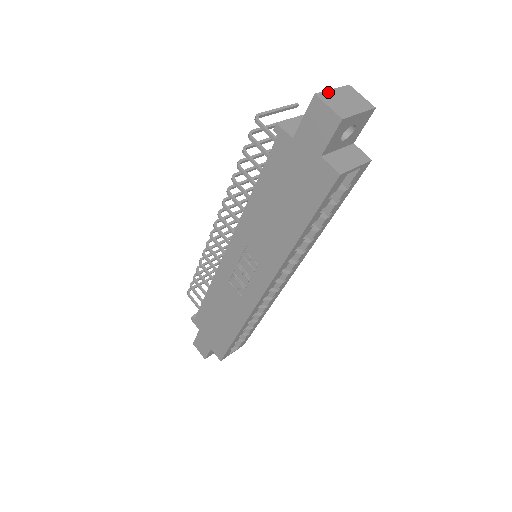
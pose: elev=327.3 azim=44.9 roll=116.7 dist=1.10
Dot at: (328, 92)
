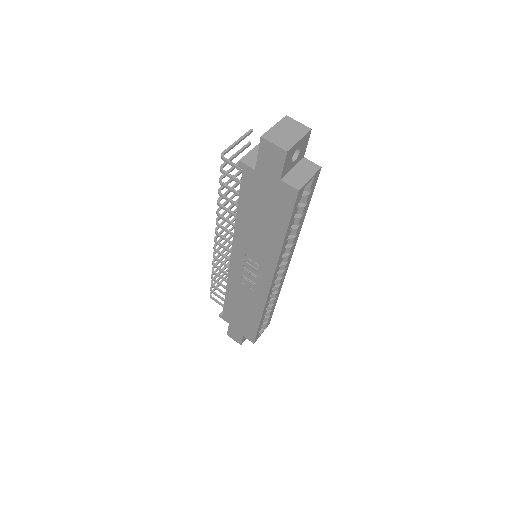
Dot at: (271, 130)
